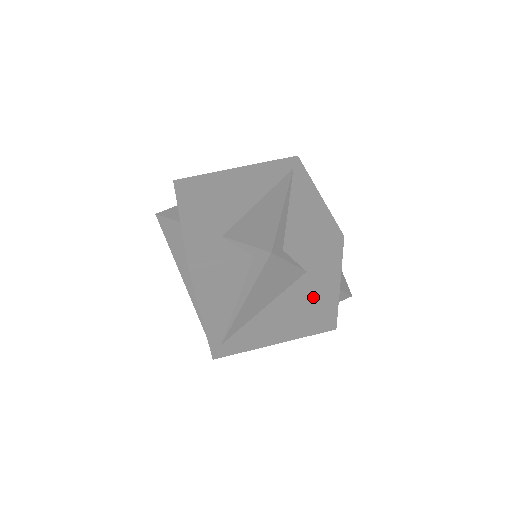
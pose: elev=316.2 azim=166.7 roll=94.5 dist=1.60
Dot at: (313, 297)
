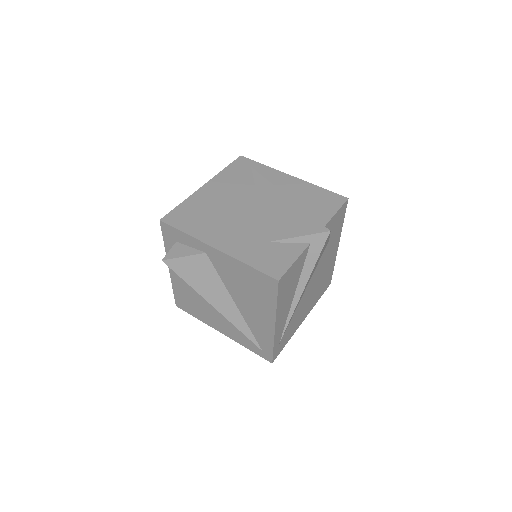
Dot at: (327, 262)
